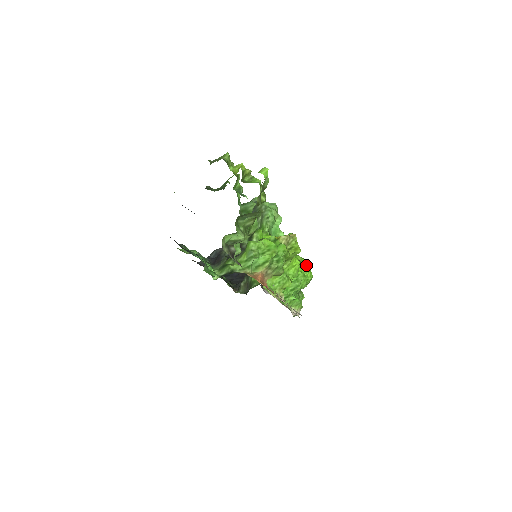
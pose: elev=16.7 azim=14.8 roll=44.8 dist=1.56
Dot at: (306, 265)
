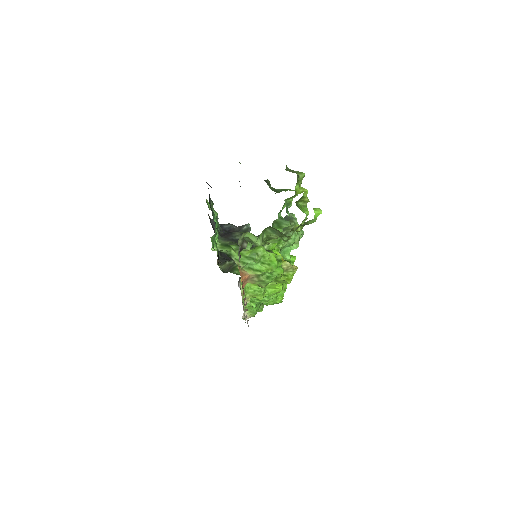
Dot at: occluded
